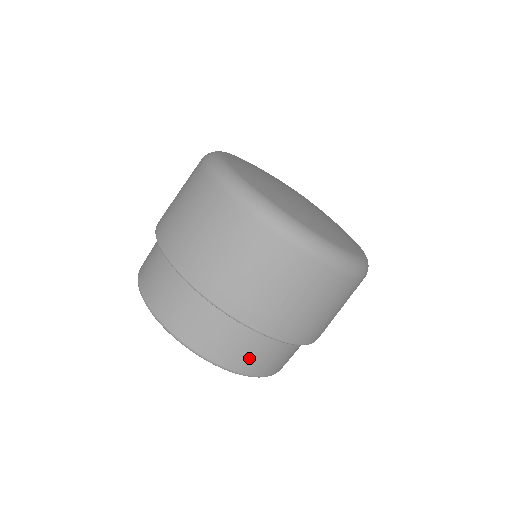
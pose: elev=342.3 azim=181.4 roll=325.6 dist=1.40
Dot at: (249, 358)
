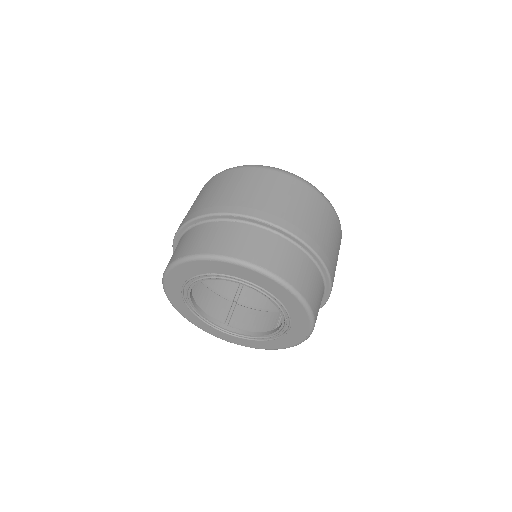
Dot at: (318, 308)
